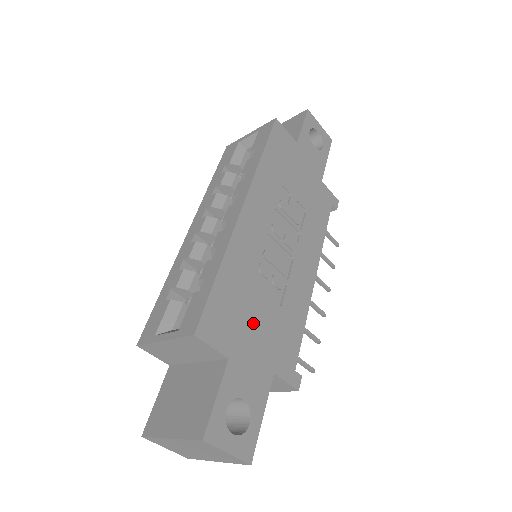
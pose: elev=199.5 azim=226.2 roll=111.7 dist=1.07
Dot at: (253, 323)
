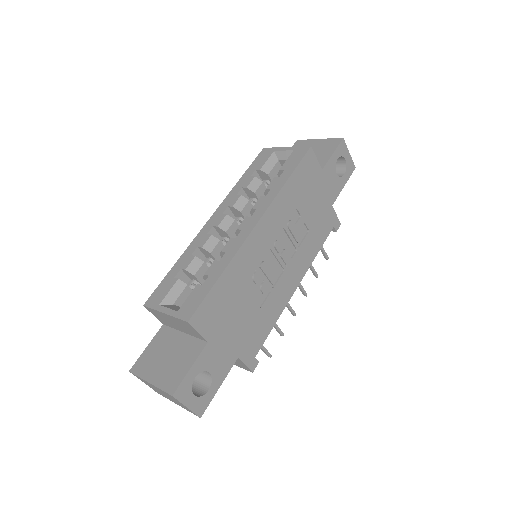
Dot at: (235, 318)
